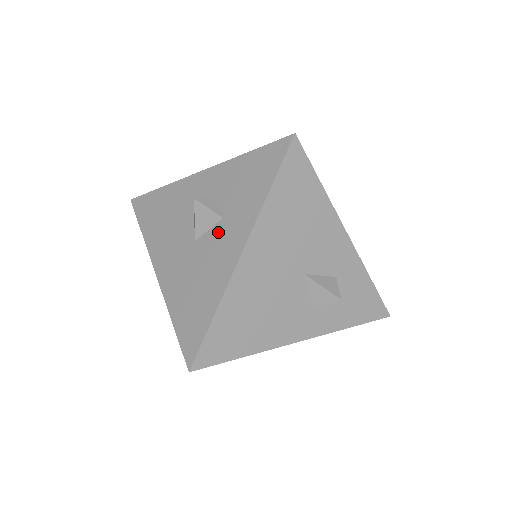
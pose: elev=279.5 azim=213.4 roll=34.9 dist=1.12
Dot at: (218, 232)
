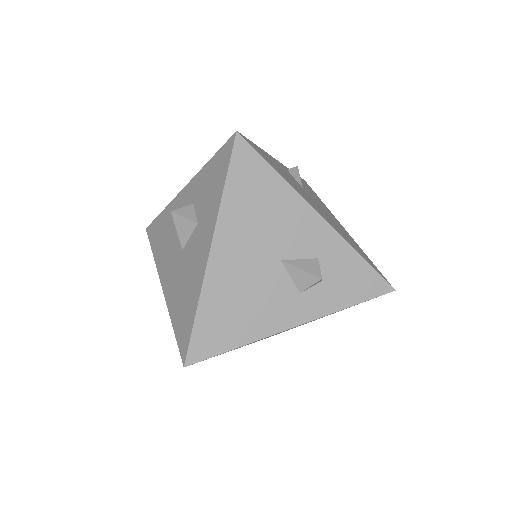
Dot at: (195, 237)
